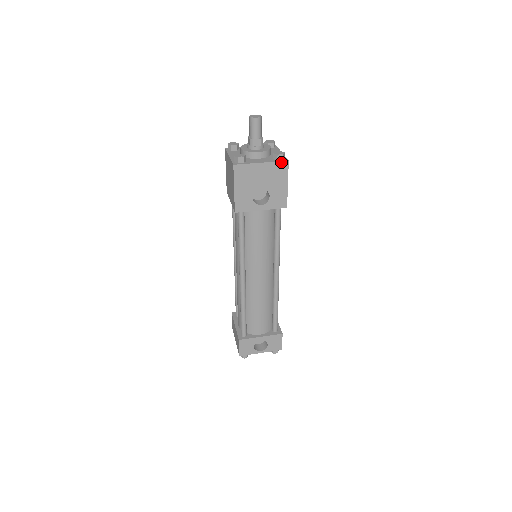
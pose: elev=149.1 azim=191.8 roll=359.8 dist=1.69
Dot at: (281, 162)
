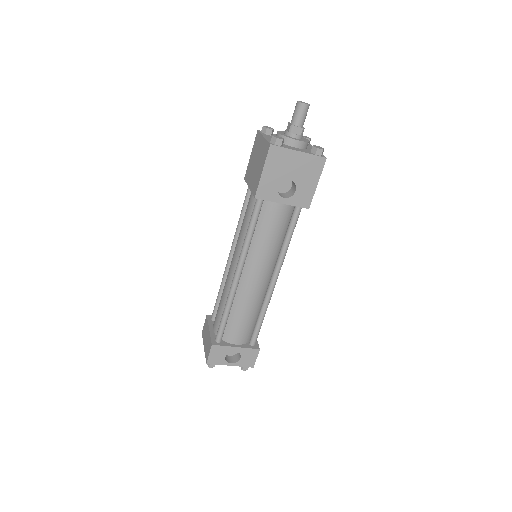
Dot at: (319, 157)
